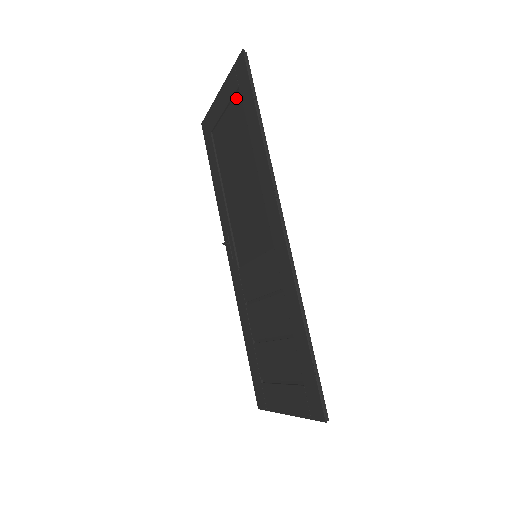
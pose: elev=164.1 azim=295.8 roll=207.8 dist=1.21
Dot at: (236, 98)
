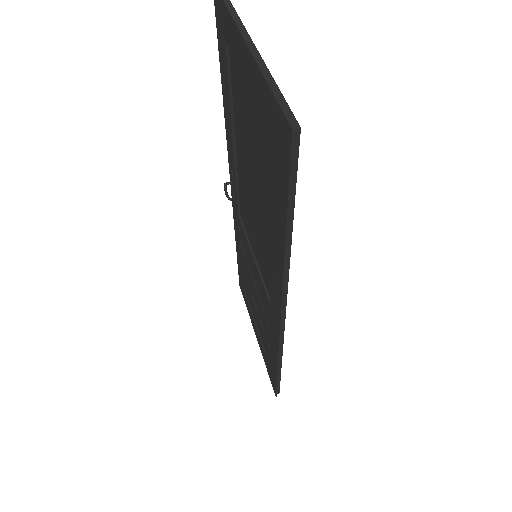
Dot at: occluded
